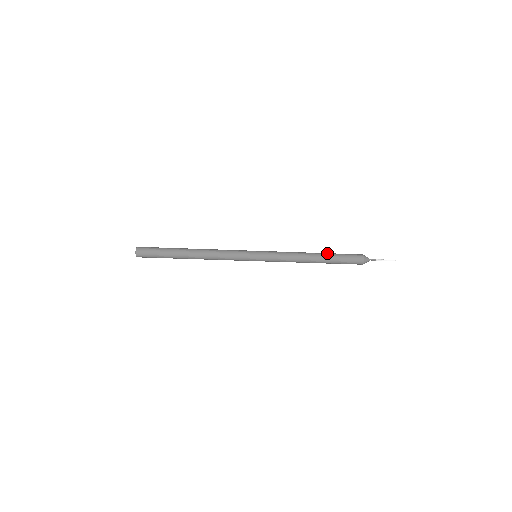
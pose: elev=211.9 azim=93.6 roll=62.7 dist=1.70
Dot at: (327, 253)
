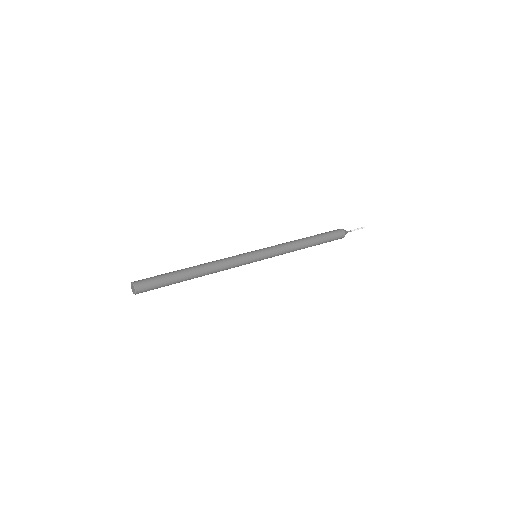
Dot at: (318, 240)
